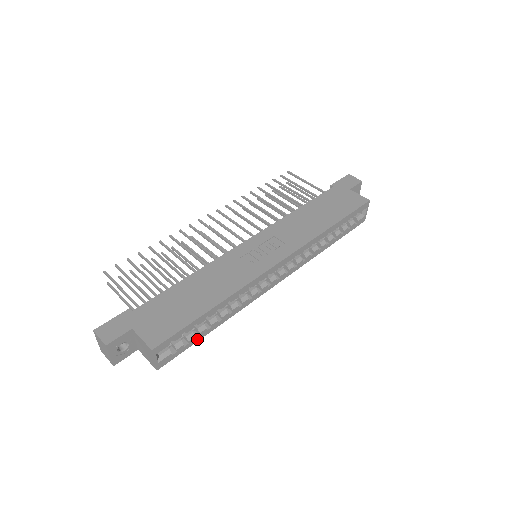
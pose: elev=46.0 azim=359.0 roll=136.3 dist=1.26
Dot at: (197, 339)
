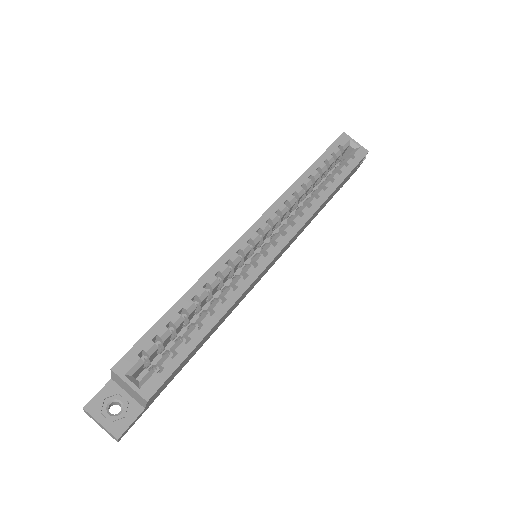
Dot at: (191, 346)
